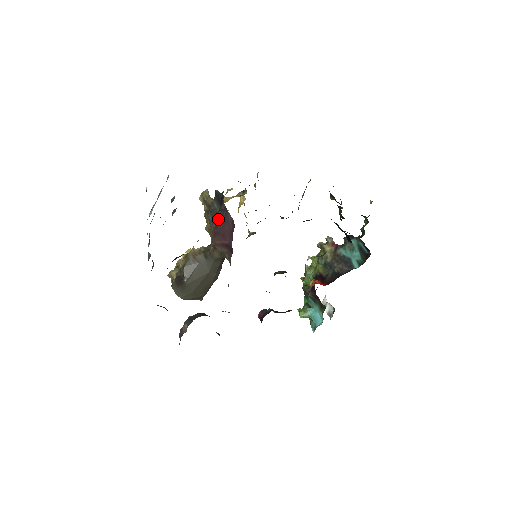
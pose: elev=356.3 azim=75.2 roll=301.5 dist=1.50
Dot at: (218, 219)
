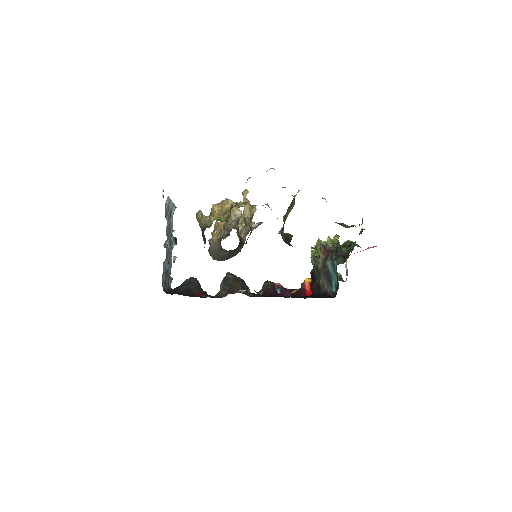
Dot at: occluded
